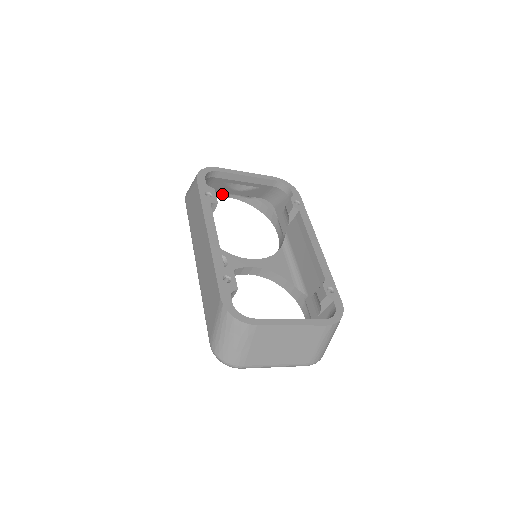
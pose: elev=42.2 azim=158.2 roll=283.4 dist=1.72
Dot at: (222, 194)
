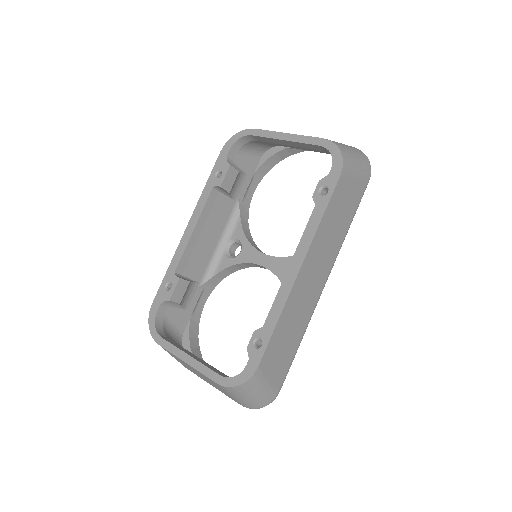
Dot at: occluded
